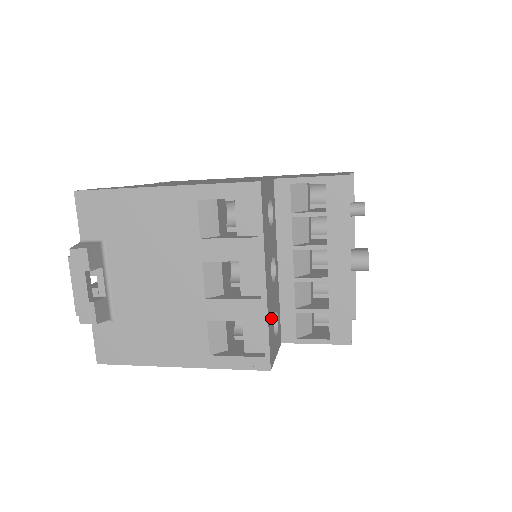
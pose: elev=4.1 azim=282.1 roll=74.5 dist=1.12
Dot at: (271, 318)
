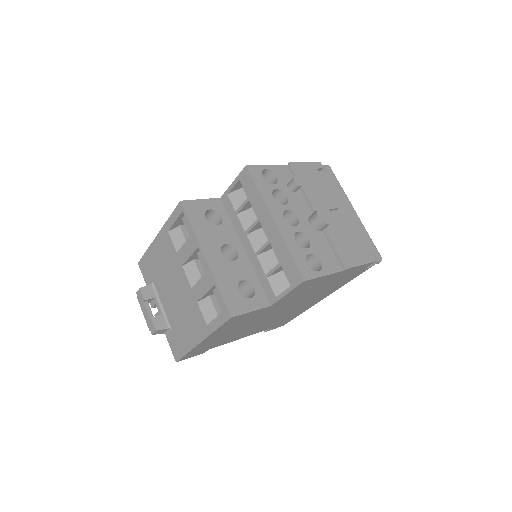
Dot at: (227, 283)
